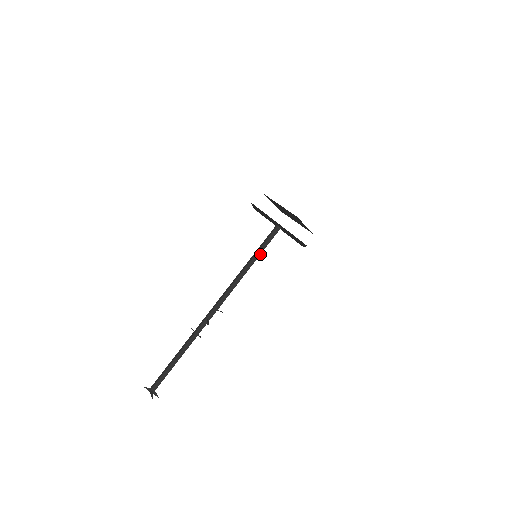
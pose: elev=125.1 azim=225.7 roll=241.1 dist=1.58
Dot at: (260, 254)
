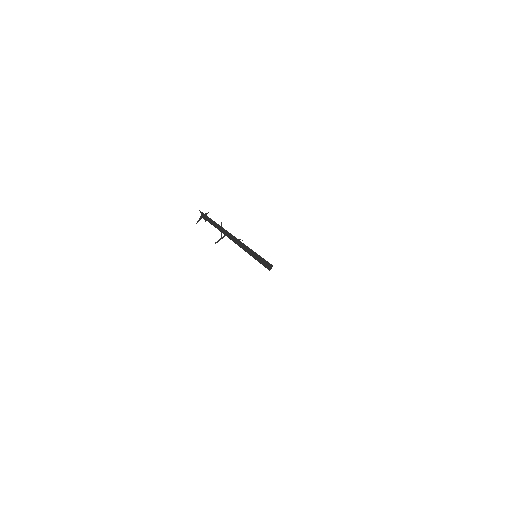
Dot at: occluded
